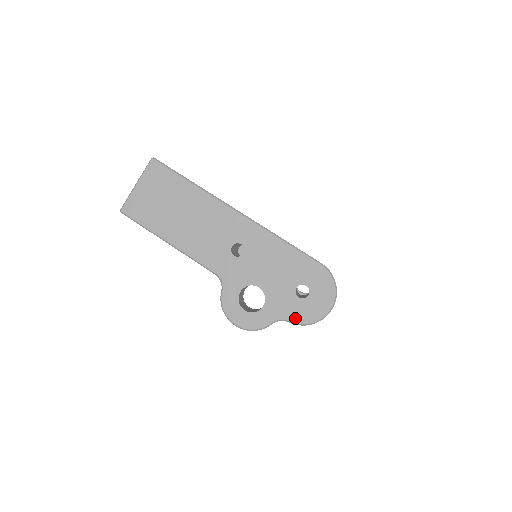
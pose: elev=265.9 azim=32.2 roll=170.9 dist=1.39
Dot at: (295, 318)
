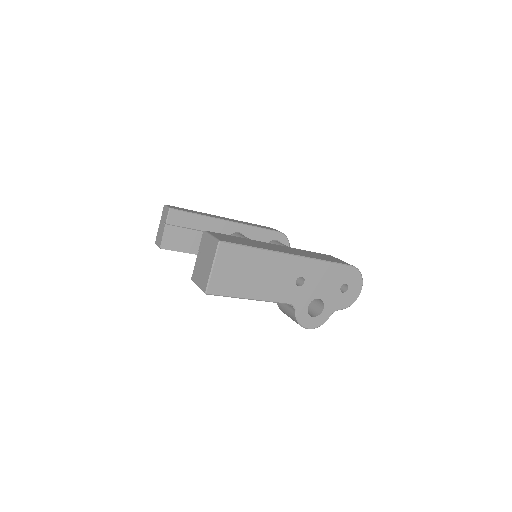
Dot at: (343, 306)
